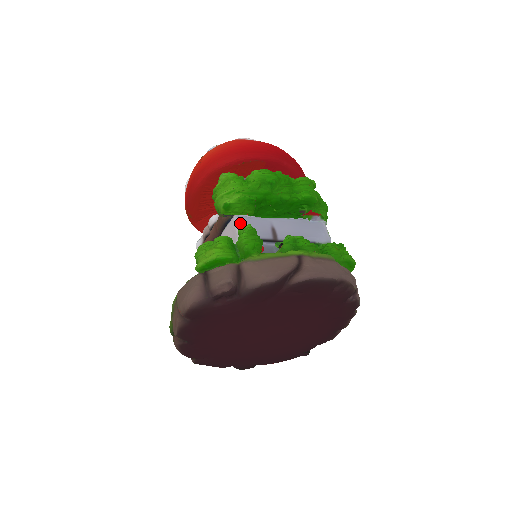
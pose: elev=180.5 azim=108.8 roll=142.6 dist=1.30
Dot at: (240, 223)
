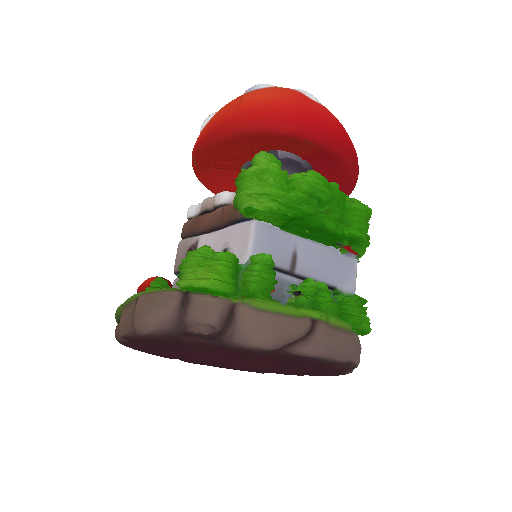
Dot at: (257, 235)
